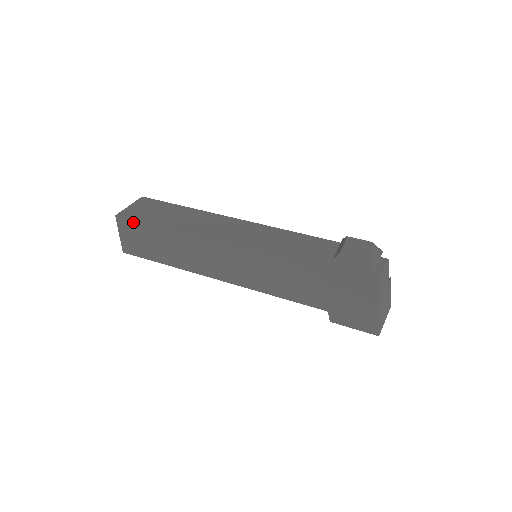
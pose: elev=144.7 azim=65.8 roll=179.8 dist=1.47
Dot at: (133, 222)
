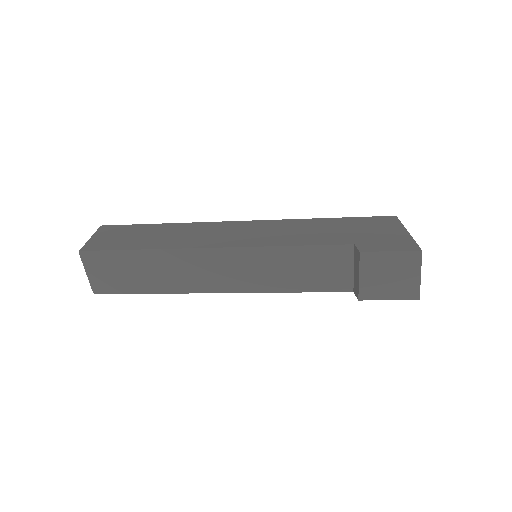
Dot at: (122, 226)
